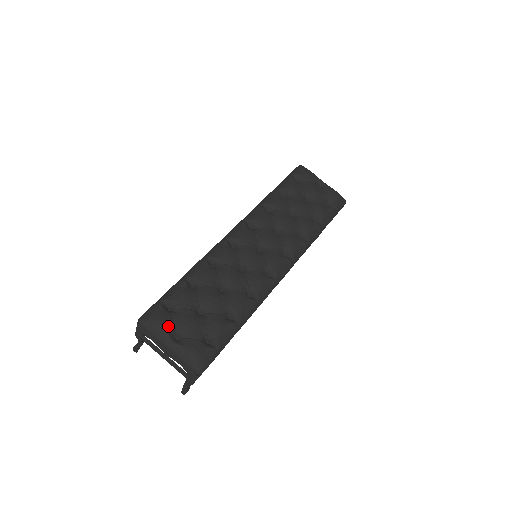
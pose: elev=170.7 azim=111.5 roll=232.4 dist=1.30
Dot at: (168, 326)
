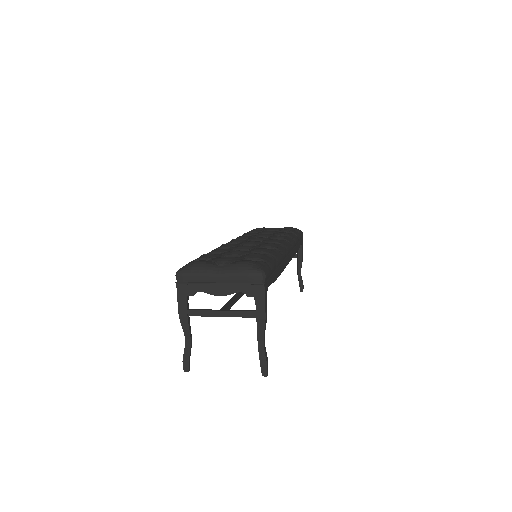
Dot at: (208, 262)
